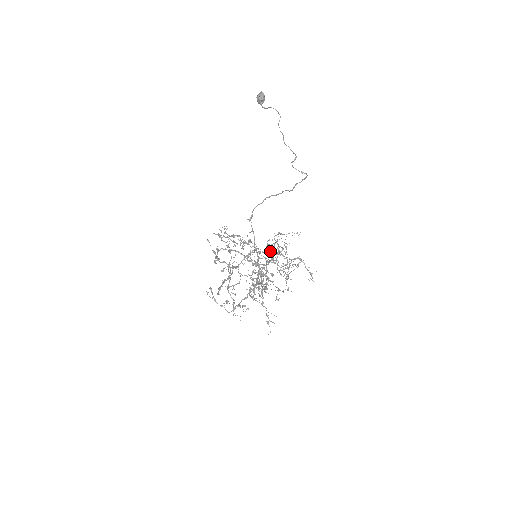
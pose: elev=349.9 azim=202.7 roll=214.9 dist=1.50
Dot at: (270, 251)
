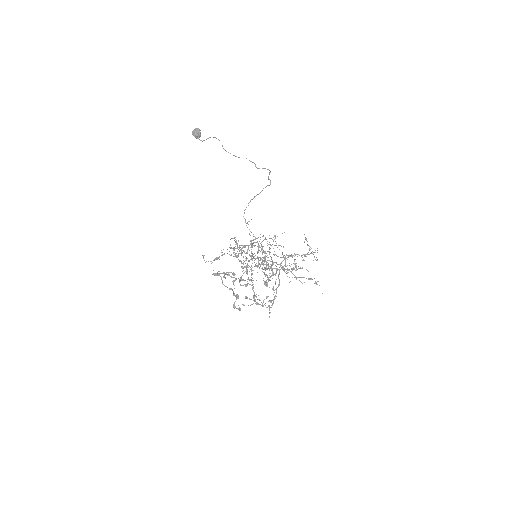
Dot at: (246, 259)
